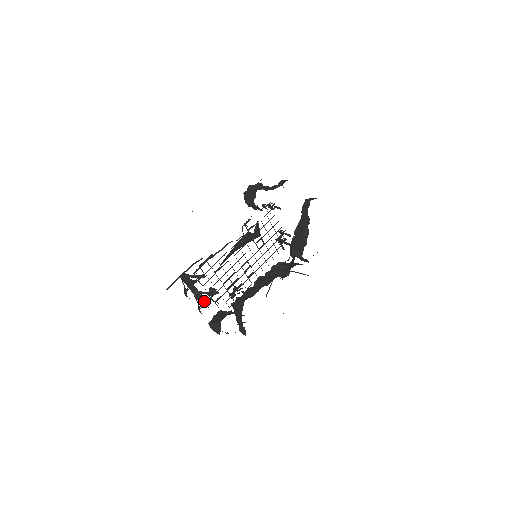
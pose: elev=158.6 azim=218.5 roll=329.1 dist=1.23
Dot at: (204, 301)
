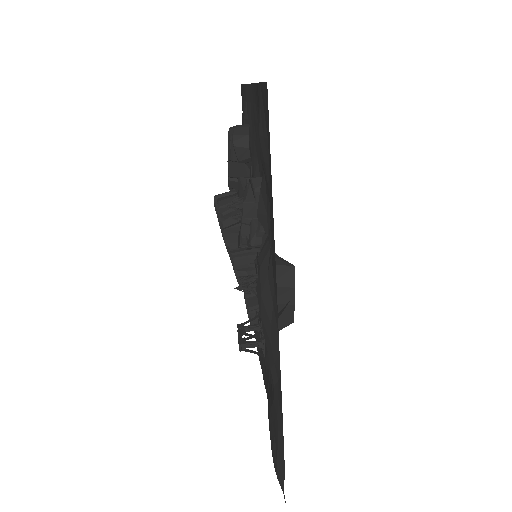
Dot at: occluded
